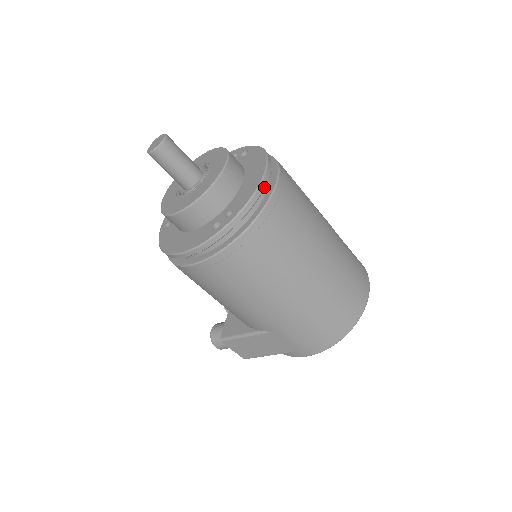
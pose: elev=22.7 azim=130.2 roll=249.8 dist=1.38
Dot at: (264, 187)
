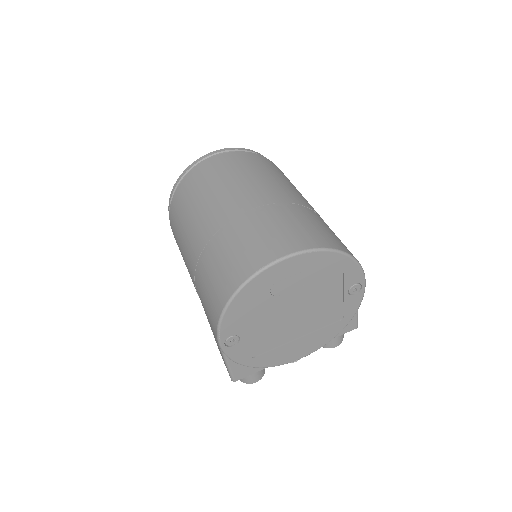
Dot at: (203, 159)
